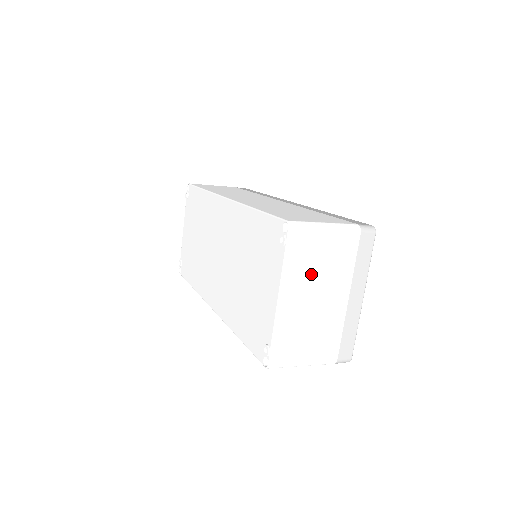
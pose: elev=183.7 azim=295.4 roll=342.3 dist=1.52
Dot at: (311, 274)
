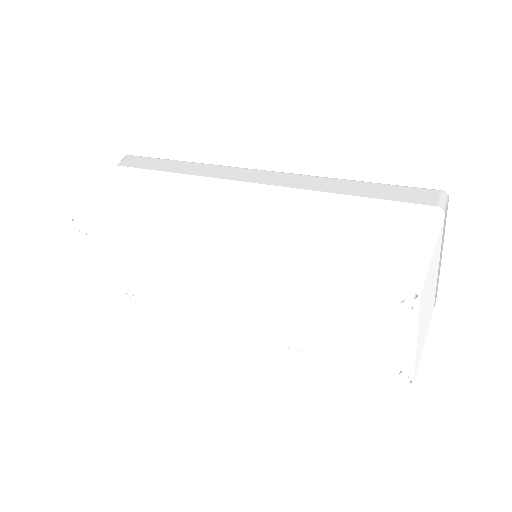
Dot at: (427, 296)
